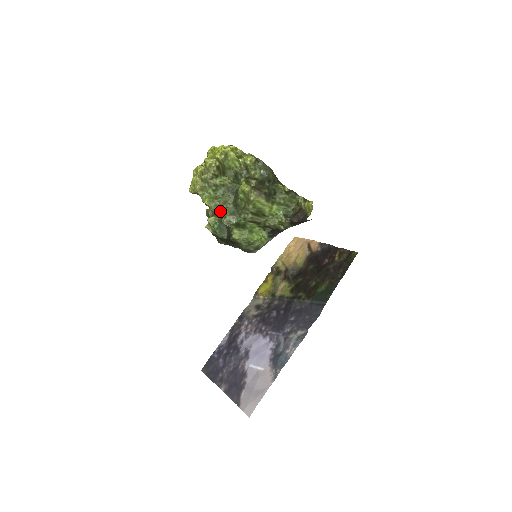
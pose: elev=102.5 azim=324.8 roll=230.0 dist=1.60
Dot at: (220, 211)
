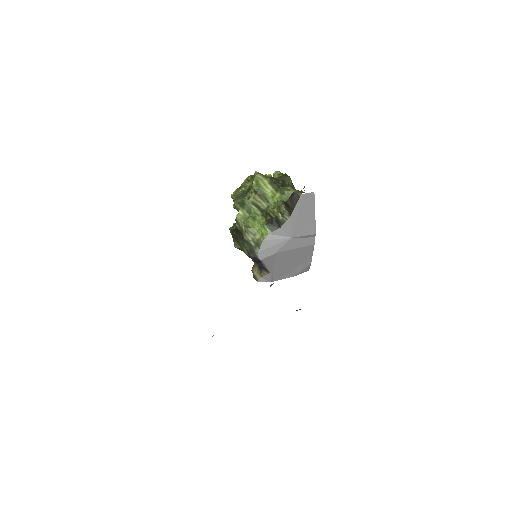
Dot at: (237, 198)
